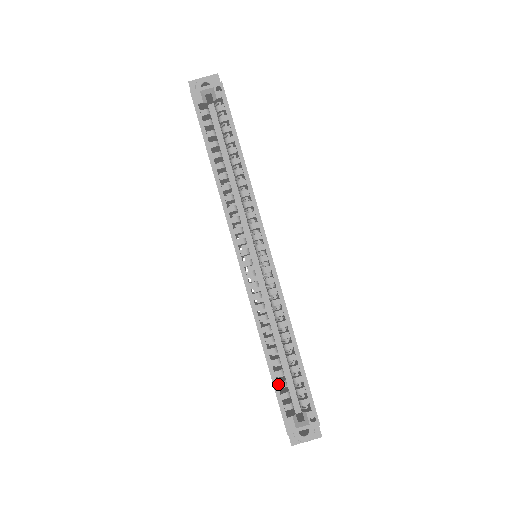
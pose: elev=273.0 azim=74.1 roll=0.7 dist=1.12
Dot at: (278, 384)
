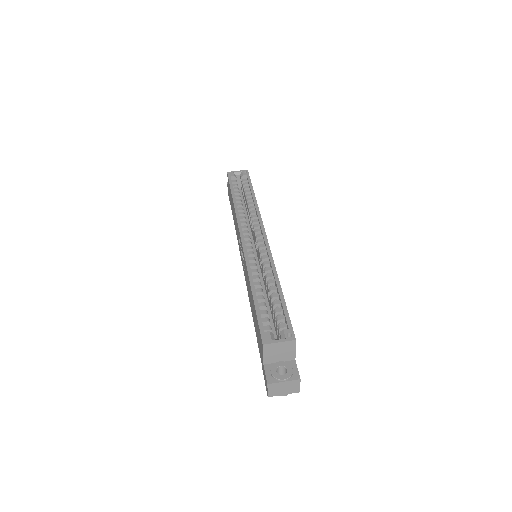
Dot at: (260, 311)
